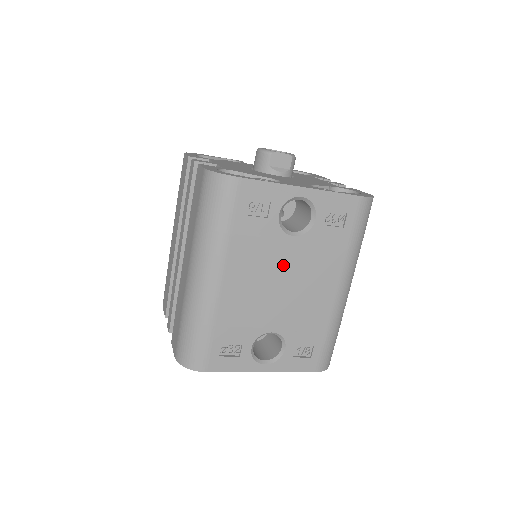
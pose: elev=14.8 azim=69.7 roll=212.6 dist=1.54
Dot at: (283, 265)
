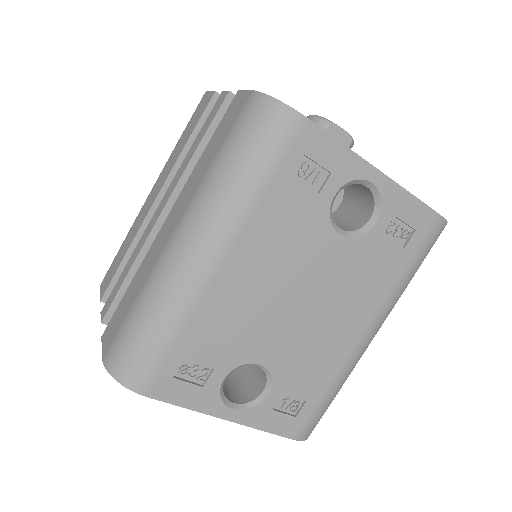
Dot at: (312, 271)
